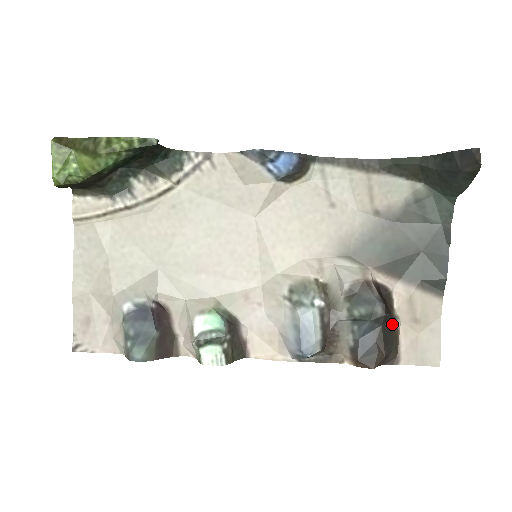
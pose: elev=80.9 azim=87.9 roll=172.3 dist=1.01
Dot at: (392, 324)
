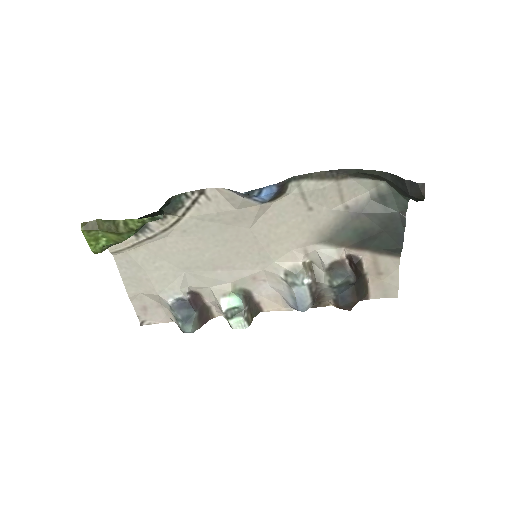
Dot at: (362, 280)
